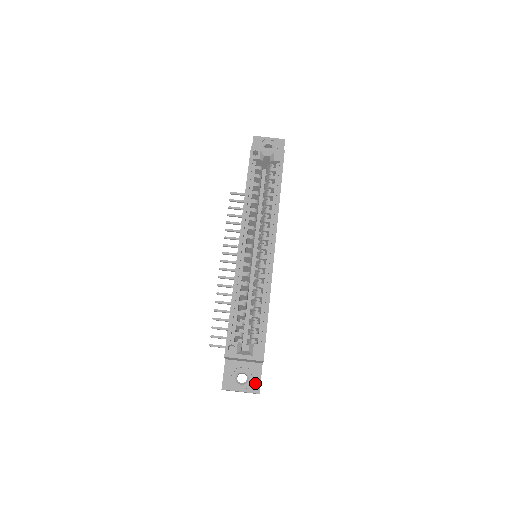
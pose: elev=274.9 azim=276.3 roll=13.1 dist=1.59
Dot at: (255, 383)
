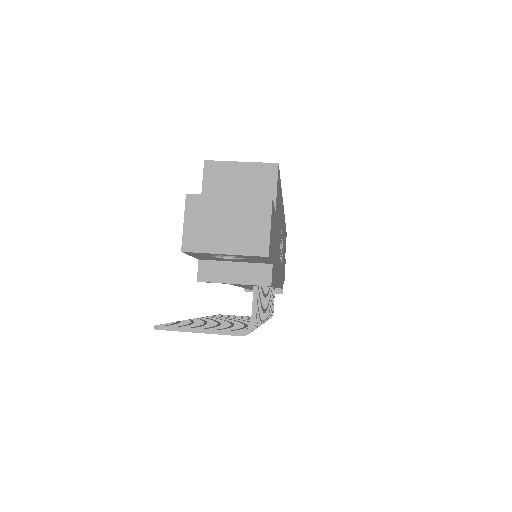
Dot at: occluded
